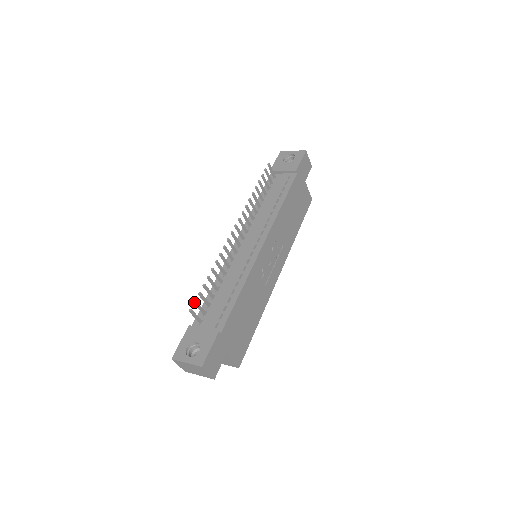
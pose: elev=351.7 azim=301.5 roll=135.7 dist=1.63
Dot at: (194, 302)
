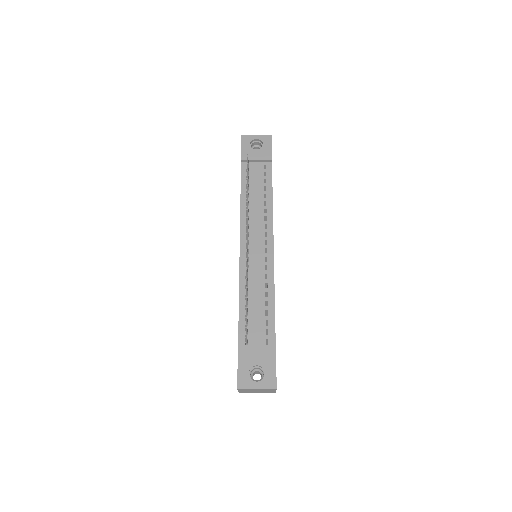
Dot at: (246, 327)
